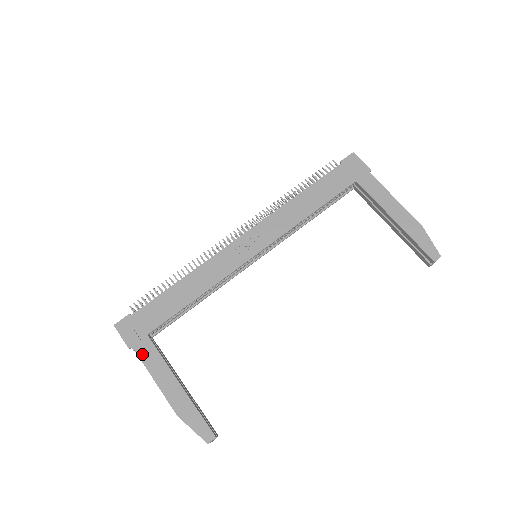
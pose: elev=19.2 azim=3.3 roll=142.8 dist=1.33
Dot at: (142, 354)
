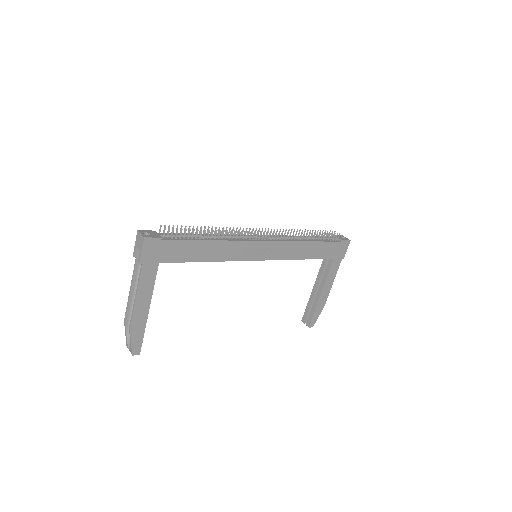
Dot at: (144, 274)
